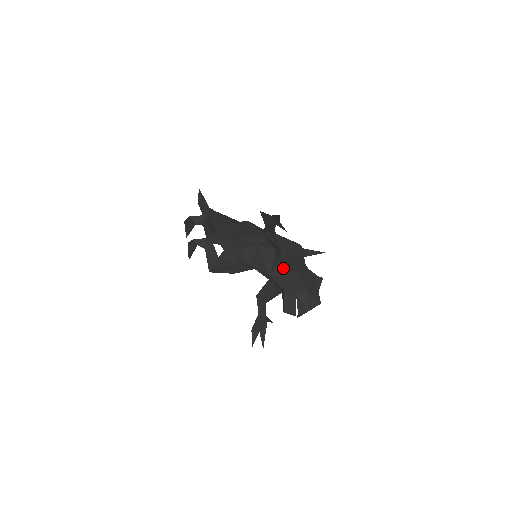
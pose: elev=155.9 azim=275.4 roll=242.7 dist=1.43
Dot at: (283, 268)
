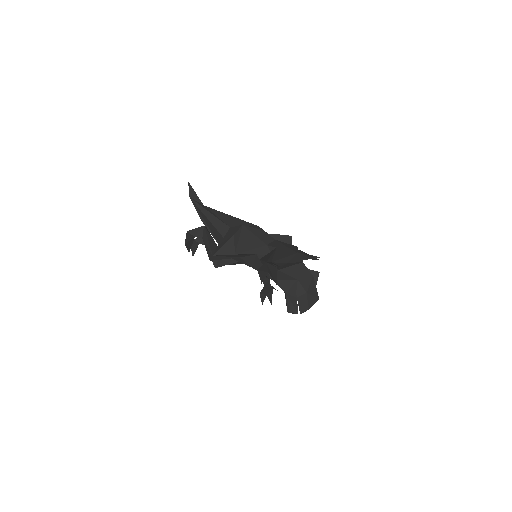
Dot at: (283, 275)
